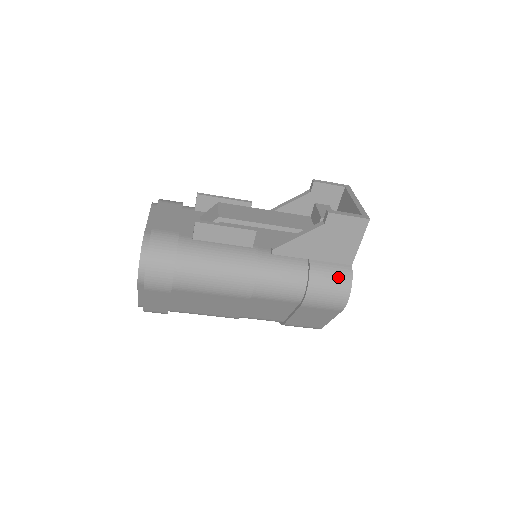
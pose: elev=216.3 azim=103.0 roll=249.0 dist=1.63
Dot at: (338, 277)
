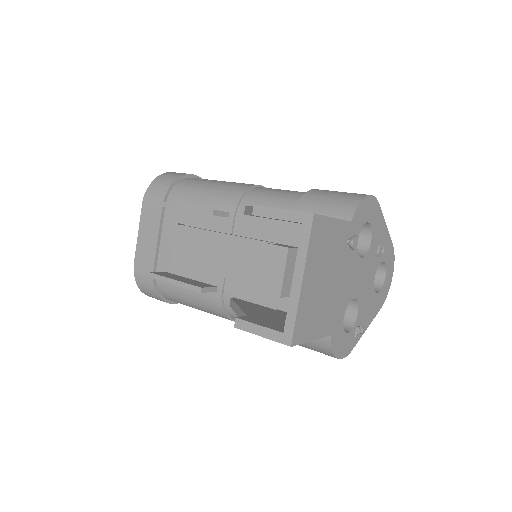
Dot at: (313, 345)
